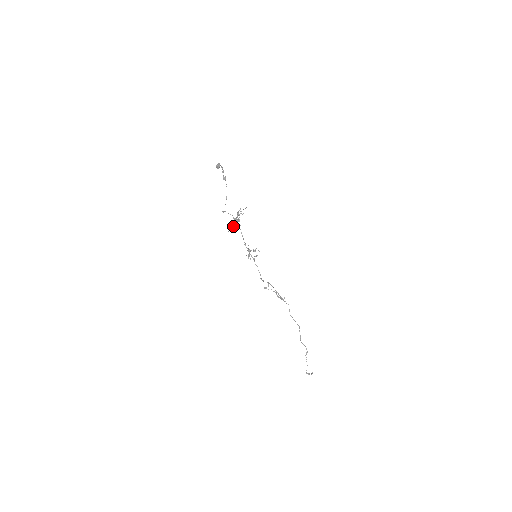
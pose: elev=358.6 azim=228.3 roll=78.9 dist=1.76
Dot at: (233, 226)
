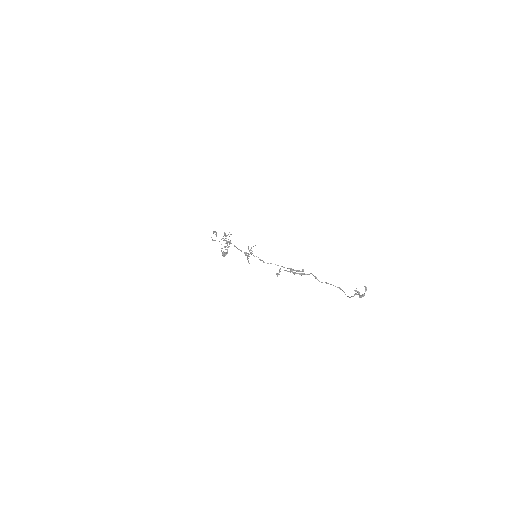
Dot at: (221, 239)
